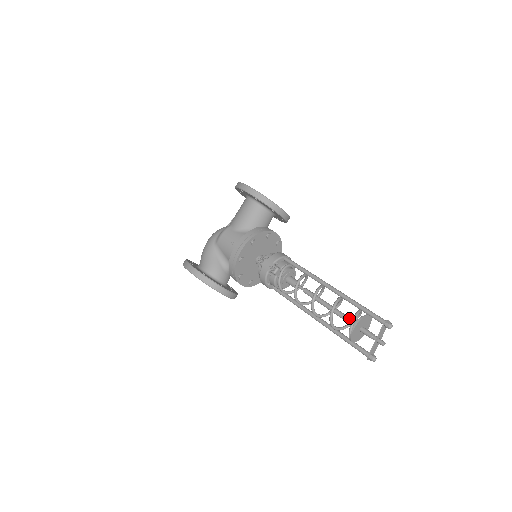
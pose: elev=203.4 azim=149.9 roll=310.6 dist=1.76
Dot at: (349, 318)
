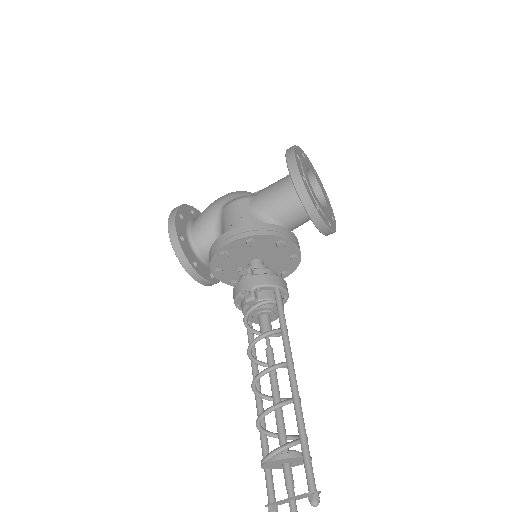
Dot at: (283, 436)
